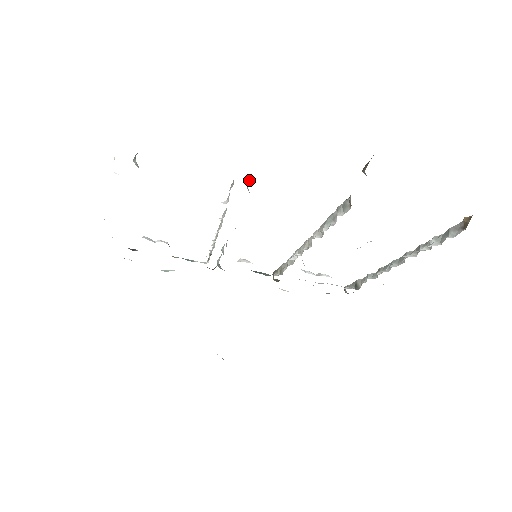
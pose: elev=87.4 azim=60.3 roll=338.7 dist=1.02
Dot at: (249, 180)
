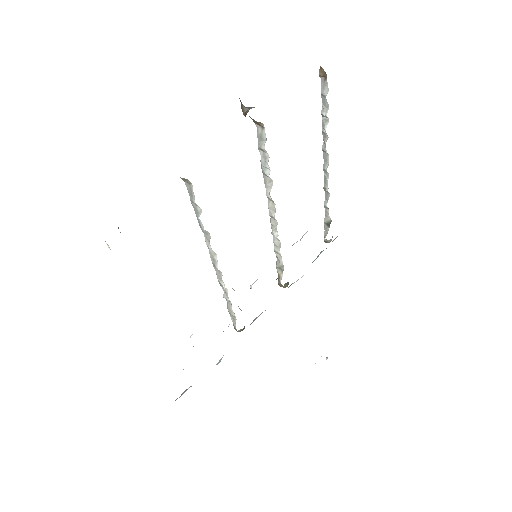
Dot at: occluded
